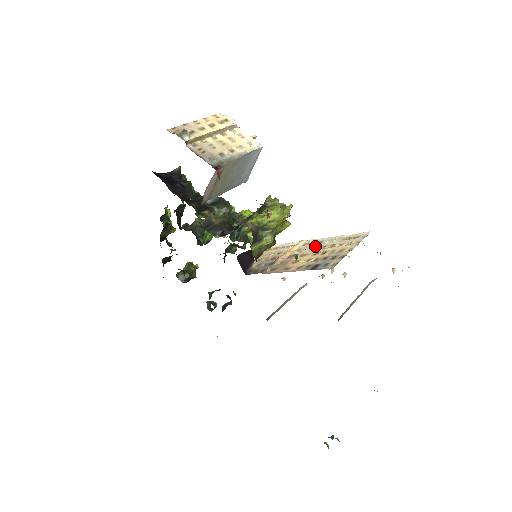
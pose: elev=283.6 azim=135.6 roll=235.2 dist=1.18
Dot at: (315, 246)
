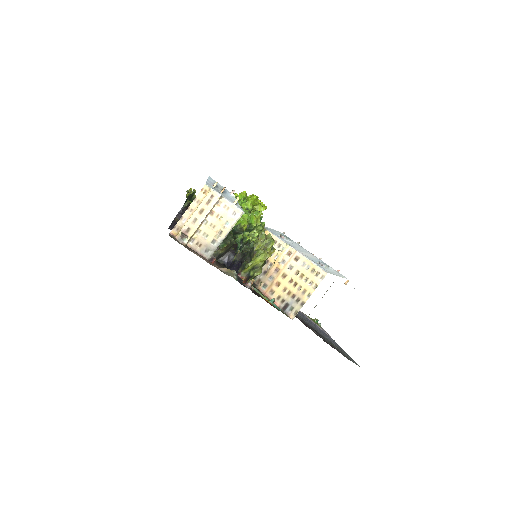
Dot at: (293, 265)
